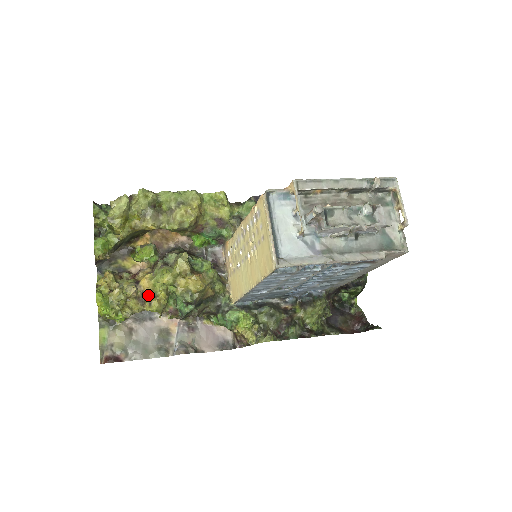
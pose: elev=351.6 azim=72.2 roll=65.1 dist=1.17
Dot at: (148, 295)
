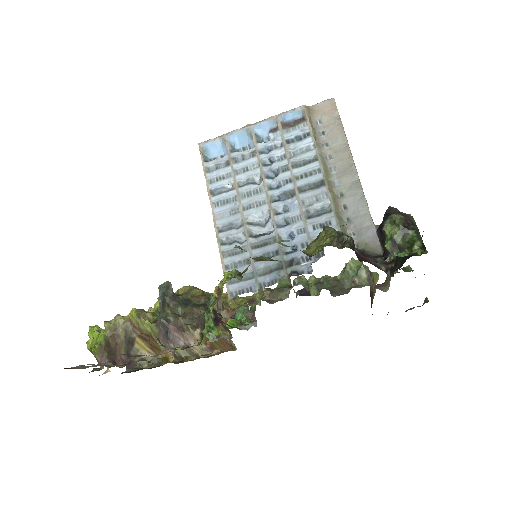
Dot at: occluded
